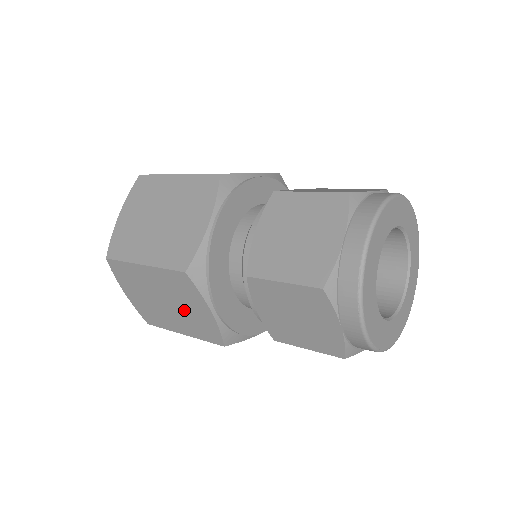
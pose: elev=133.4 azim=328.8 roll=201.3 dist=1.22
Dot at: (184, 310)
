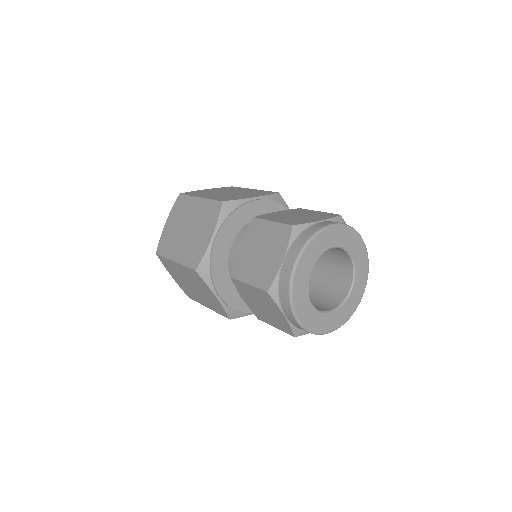
Dot at: (203, 293)
